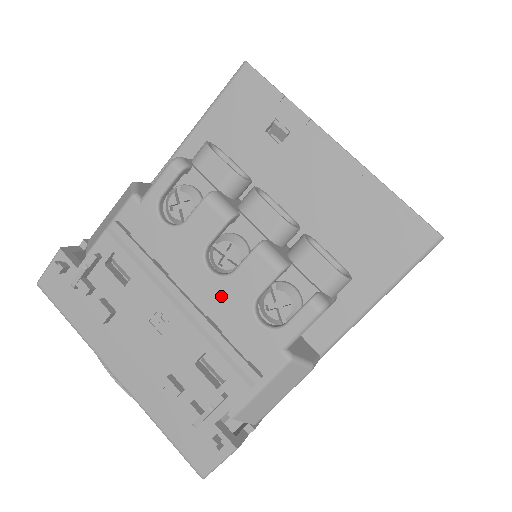
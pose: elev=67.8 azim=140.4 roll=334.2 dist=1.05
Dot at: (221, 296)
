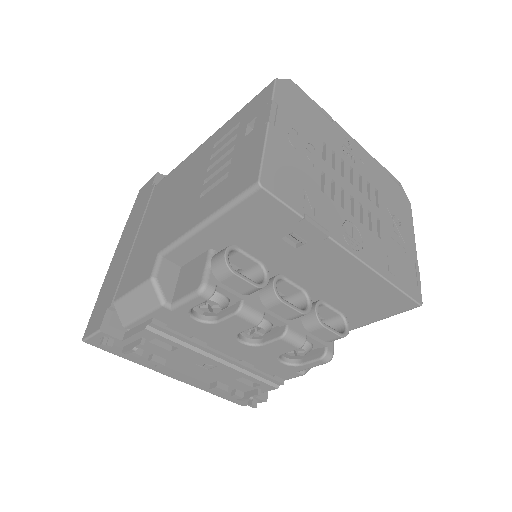
Dot at: (252, 353)
